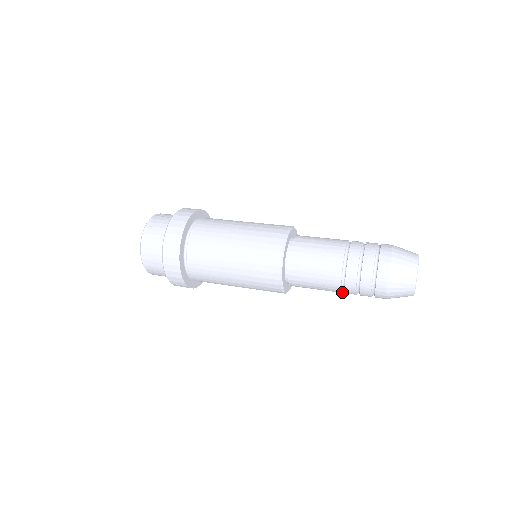
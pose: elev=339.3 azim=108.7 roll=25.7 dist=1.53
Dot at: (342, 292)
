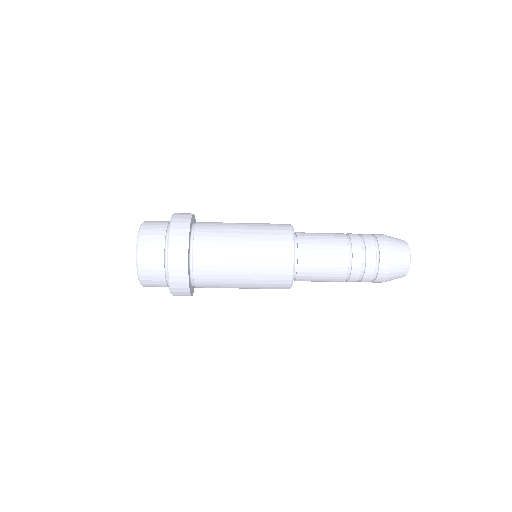
Dot at: (347, 272)
